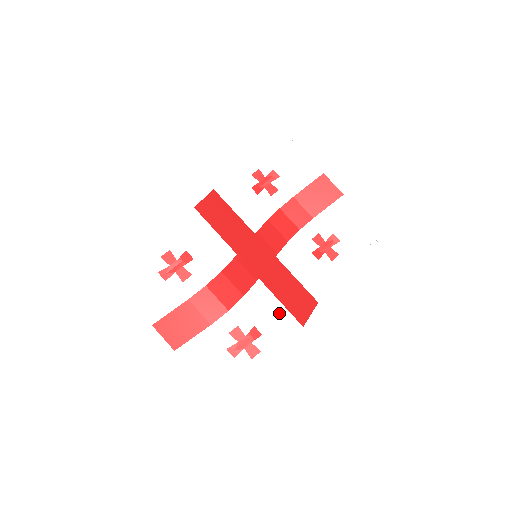
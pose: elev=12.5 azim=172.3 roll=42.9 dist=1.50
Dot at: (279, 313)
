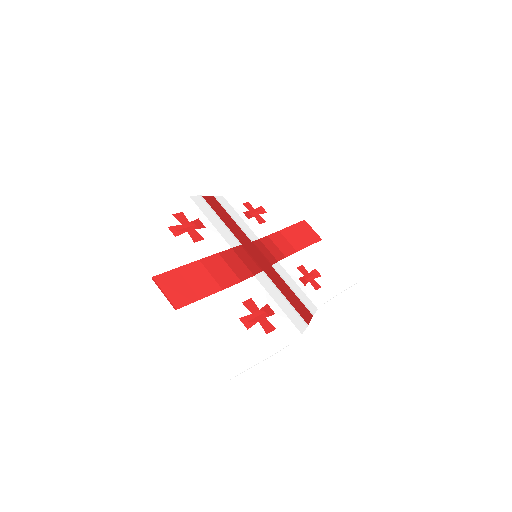
Dot at: (286, 304)
